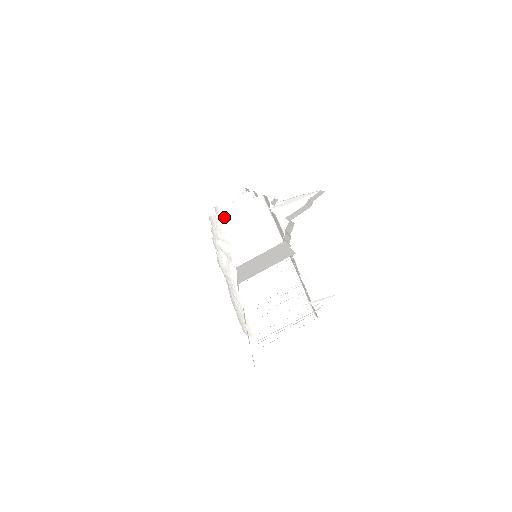
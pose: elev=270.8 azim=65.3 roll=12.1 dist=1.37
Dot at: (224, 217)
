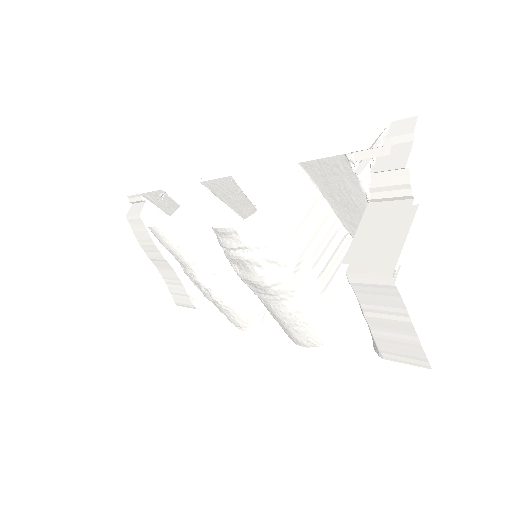
Dot at: (263, 215)
